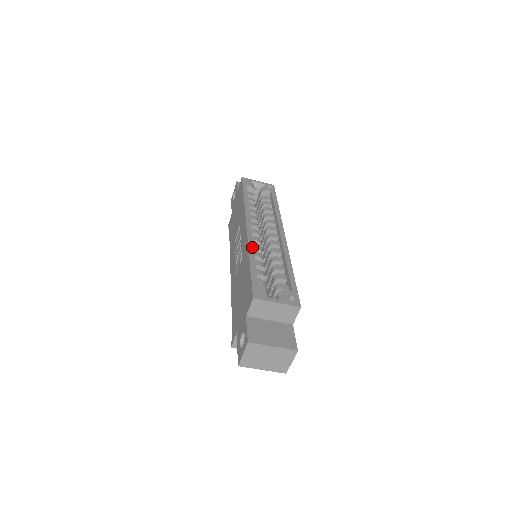
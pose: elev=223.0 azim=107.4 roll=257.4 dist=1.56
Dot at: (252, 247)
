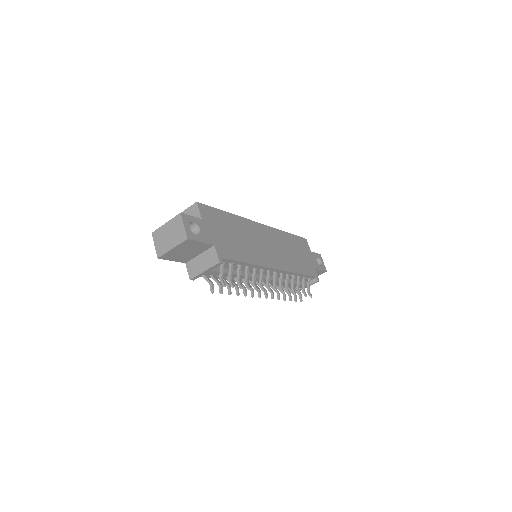
Dot at: occluded
